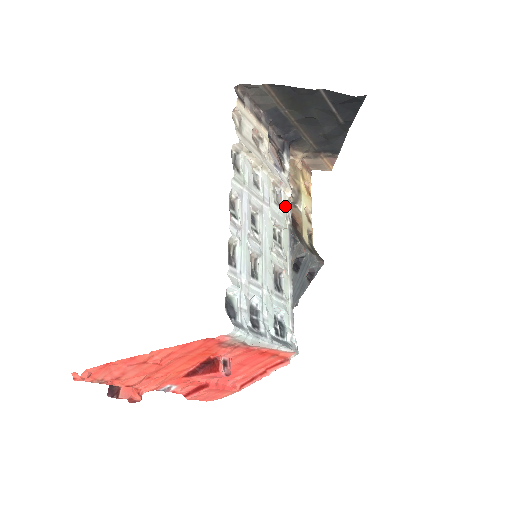
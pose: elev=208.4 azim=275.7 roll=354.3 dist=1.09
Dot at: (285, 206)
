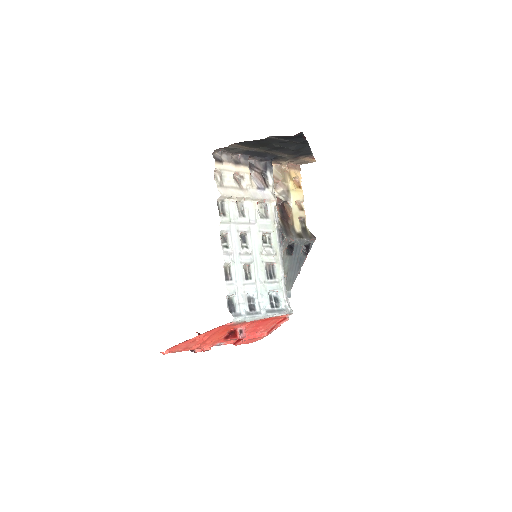
Dot at: (272, 214)
